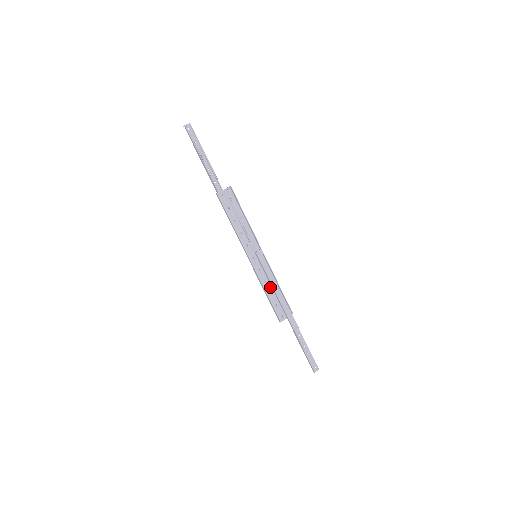
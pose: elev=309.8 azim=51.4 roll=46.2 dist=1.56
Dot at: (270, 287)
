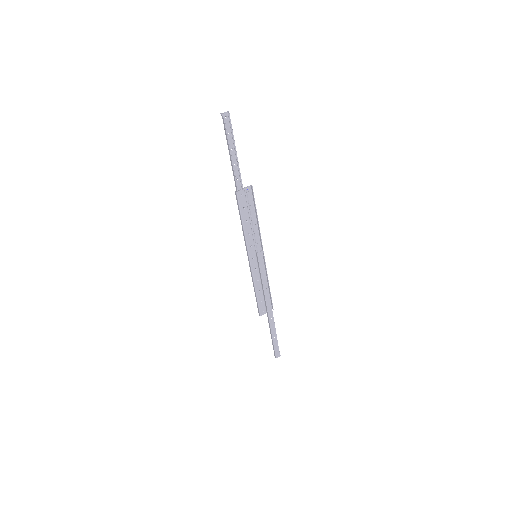
Dot at: (260, 285)
